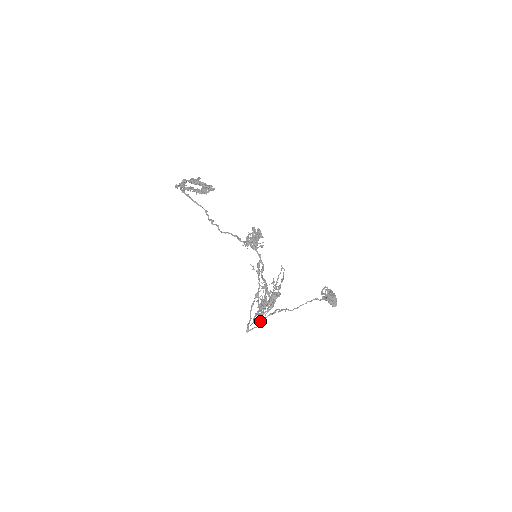
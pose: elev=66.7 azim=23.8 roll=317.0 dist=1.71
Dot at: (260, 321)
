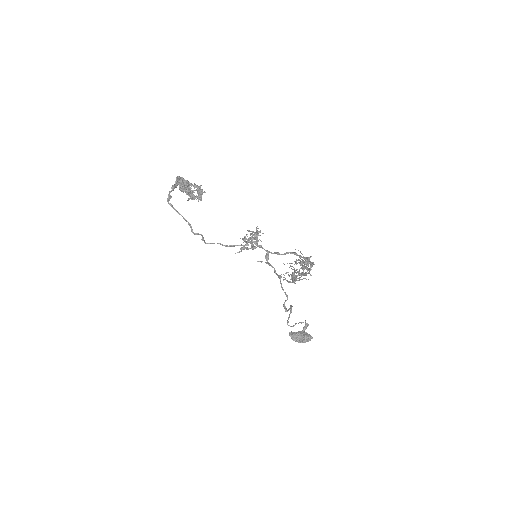
Dot at: (308, 279)
